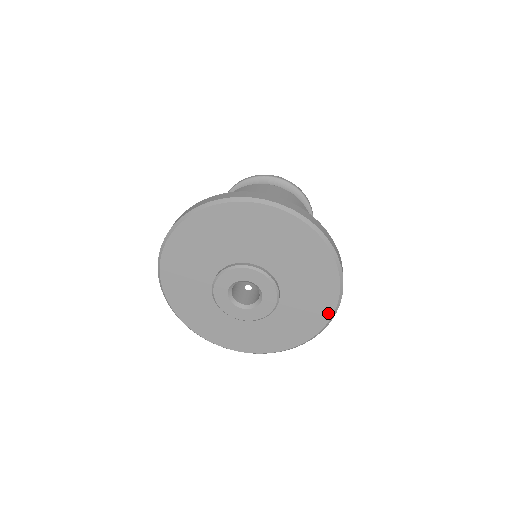
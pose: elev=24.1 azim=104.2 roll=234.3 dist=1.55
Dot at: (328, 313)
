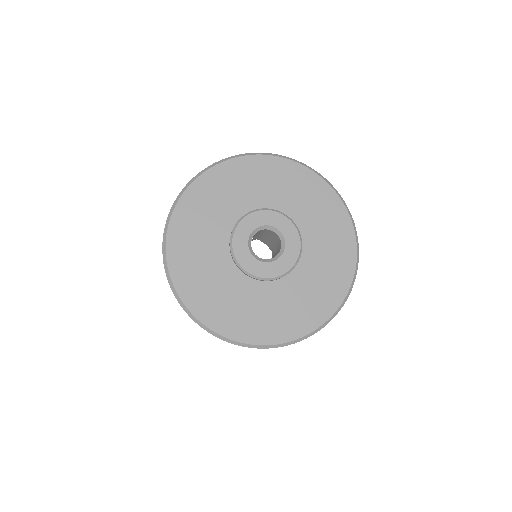
Dot at: (339, 297)
